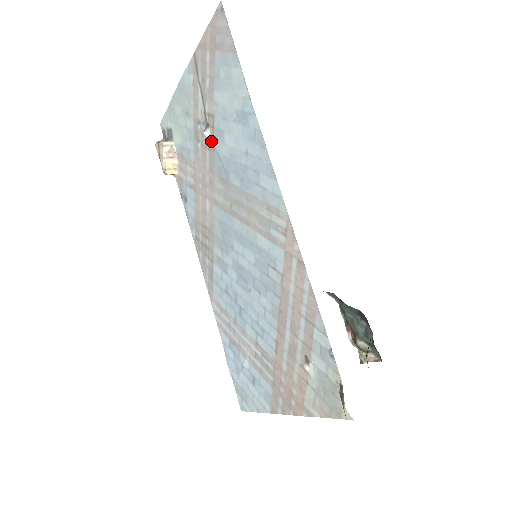
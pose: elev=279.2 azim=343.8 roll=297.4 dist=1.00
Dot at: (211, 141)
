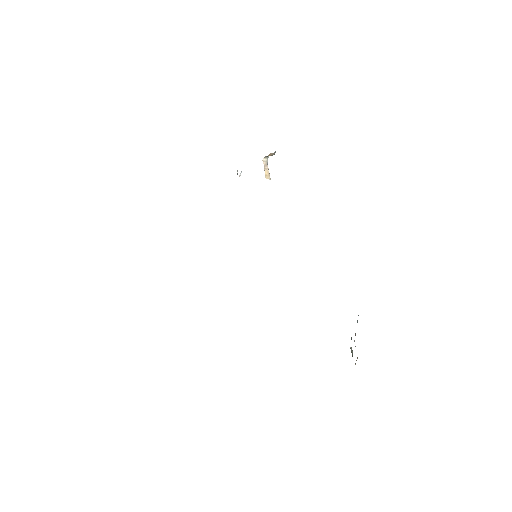
Dot at: occluded
